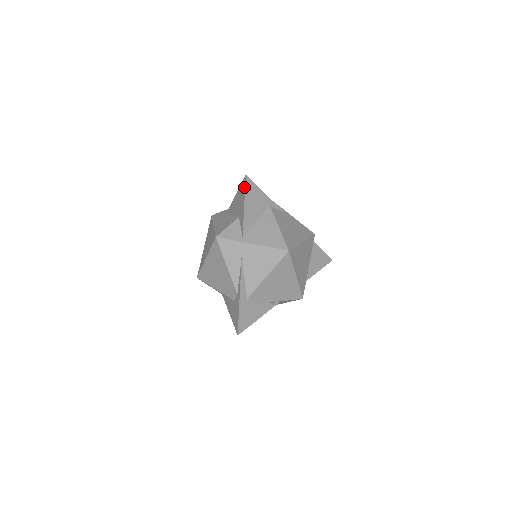
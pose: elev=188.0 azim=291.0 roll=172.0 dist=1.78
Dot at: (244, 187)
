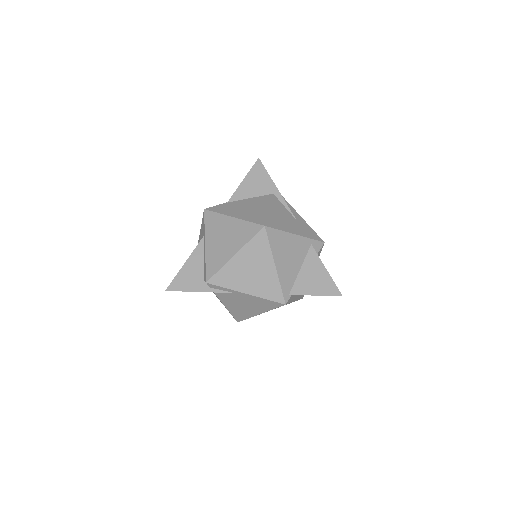
Dot at: occluded
